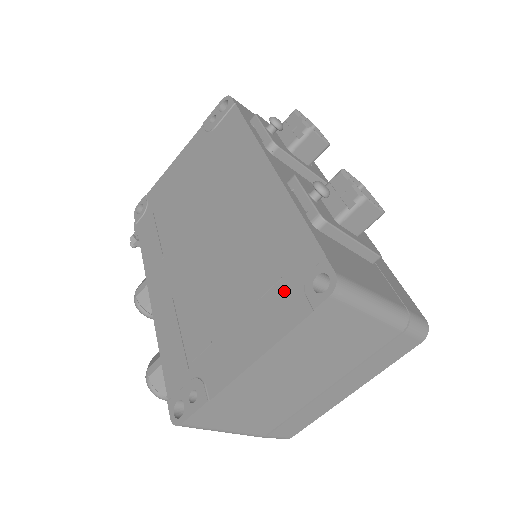
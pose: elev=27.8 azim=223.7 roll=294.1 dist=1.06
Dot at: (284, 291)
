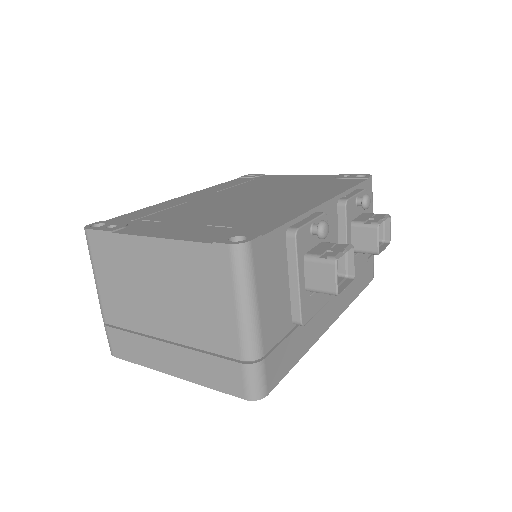
Dot at: (221, 231)
